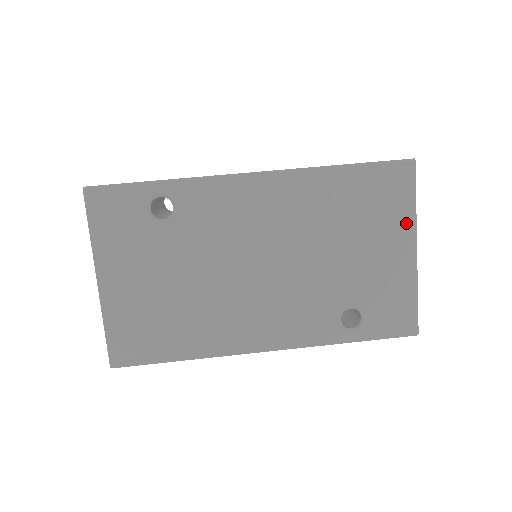
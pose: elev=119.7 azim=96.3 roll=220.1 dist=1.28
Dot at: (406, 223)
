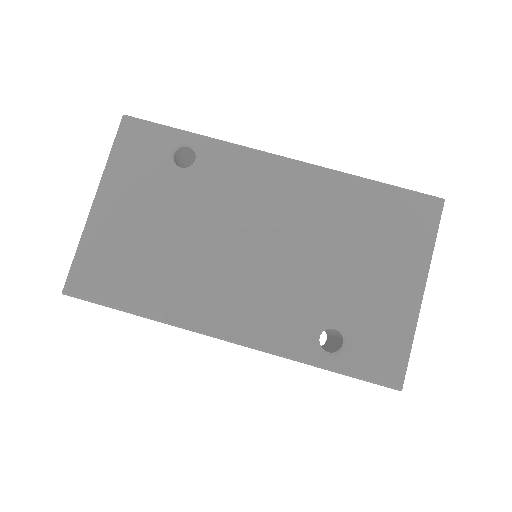
Dot at: (420, 258)
